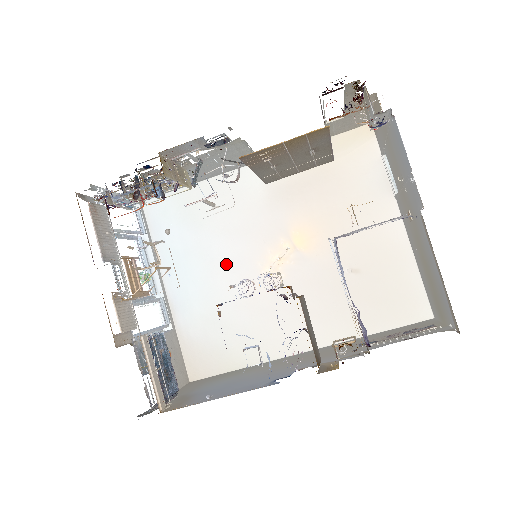
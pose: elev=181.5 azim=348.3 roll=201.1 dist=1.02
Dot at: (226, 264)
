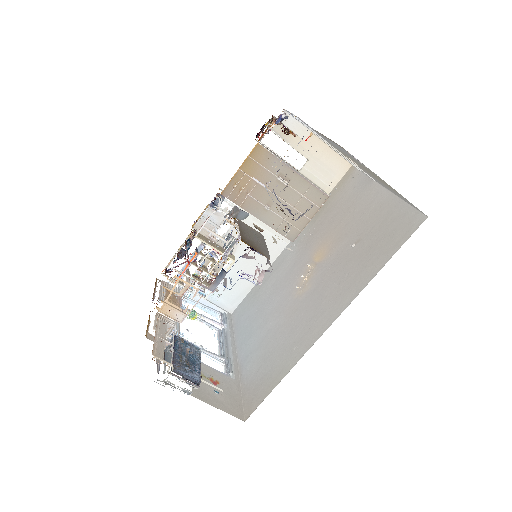
Dot at: (274, 310)
